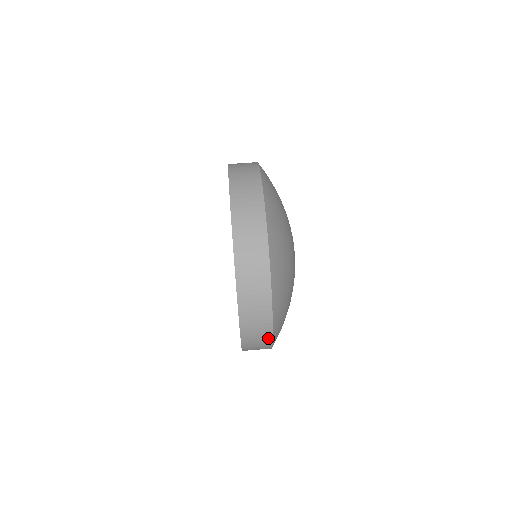
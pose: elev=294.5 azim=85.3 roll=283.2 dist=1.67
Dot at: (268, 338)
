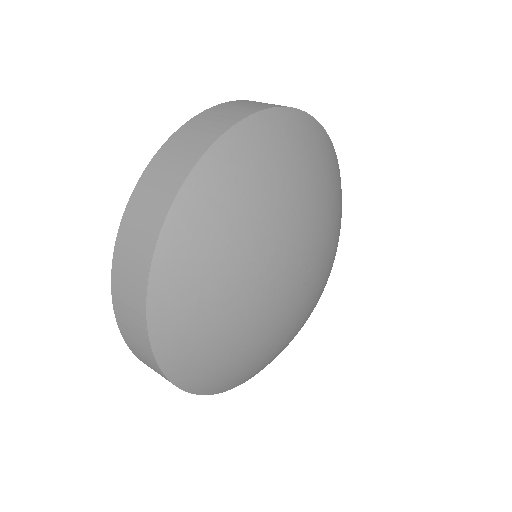
Dot at: (146, 341)
